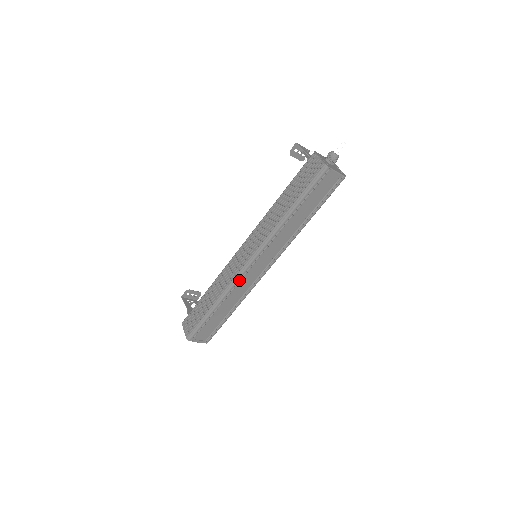
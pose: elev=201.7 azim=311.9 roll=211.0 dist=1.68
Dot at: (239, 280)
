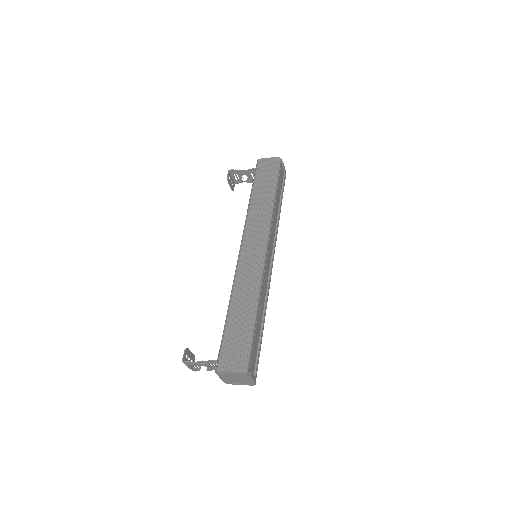
Dot at: (263, 272)
